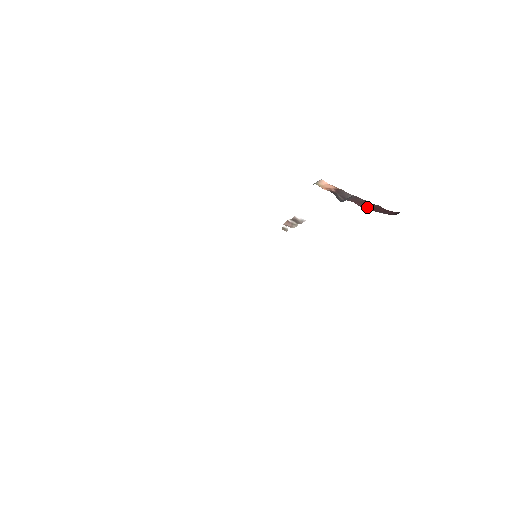
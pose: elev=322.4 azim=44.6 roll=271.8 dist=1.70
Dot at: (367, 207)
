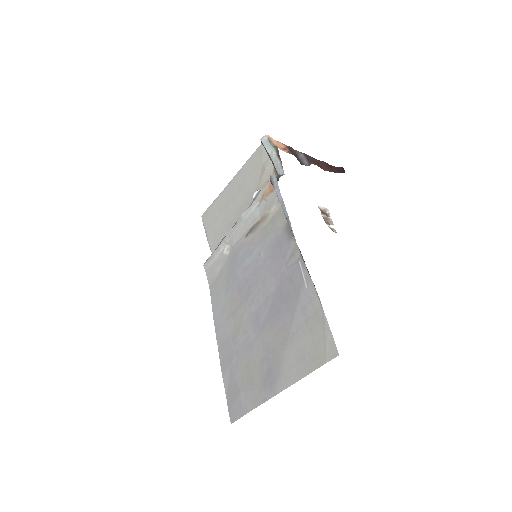
Dot at: (322, 167)
